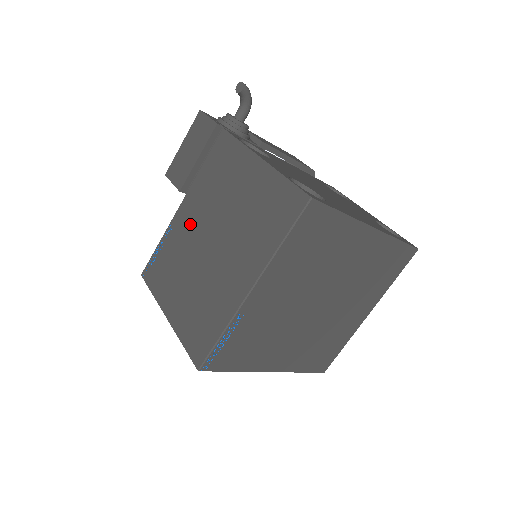
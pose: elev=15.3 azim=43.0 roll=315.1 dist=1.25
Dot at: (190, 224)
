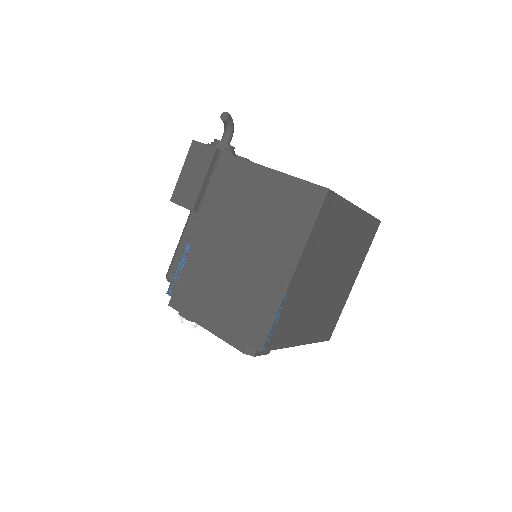
Dot at: (211, 236)
